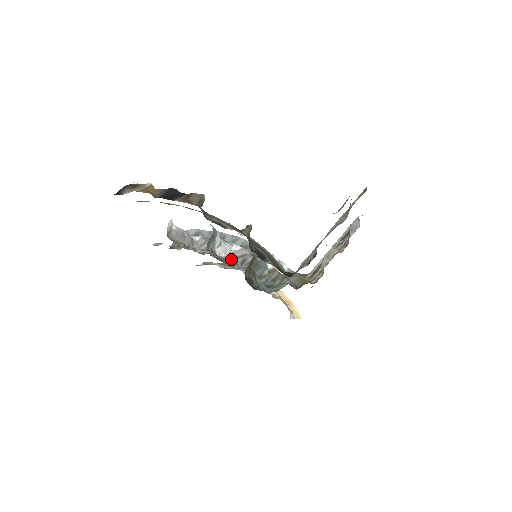
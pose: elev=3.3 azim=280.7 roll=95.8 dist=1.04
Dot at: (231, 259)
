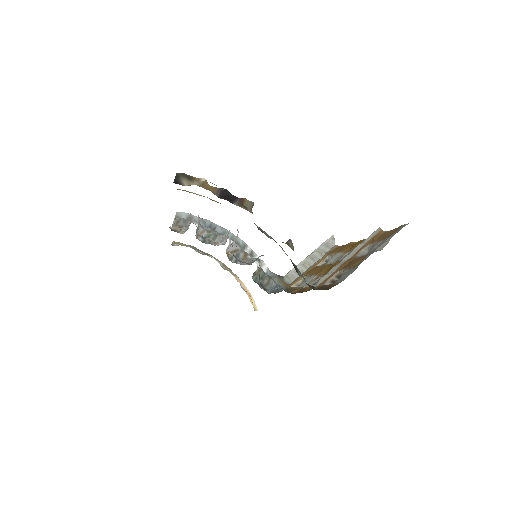
Dot at: (228, 252)
